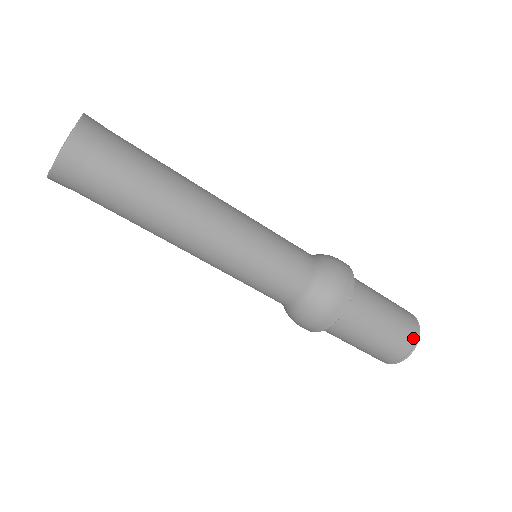
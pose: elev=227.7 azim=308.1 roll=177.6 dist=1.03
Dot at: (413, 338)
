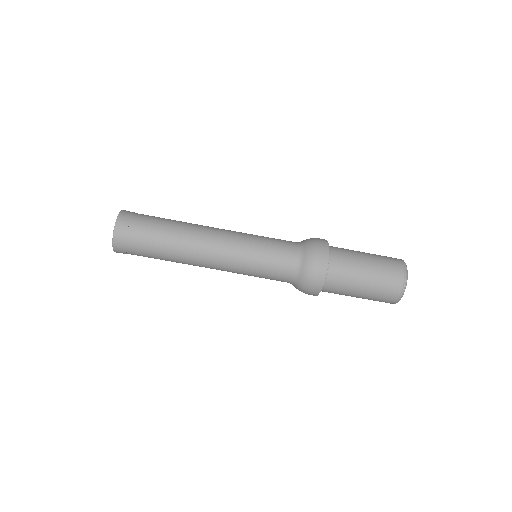
Dot at: (400, 266)
